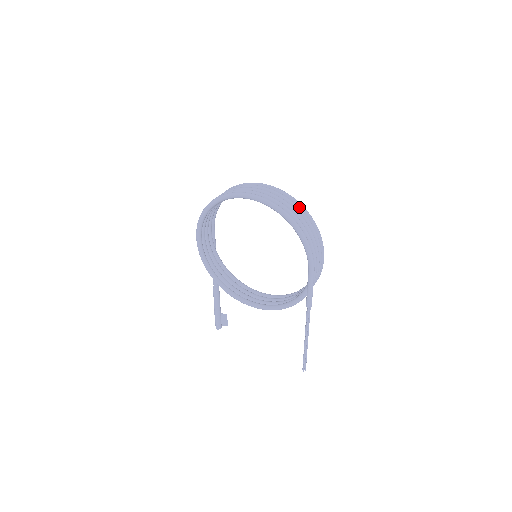
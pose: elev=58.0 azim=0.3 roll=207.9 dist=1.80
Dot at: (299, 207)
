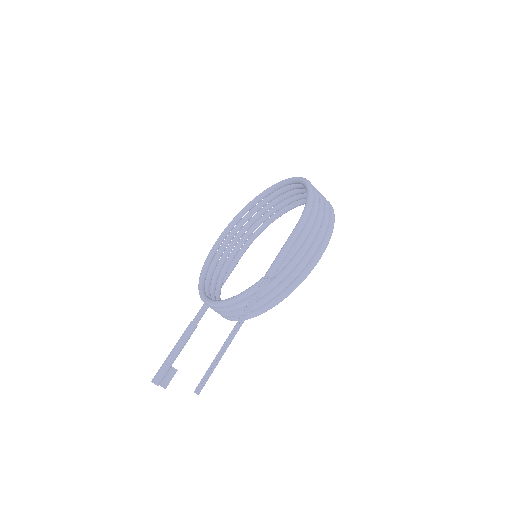
Dot at: occluded
